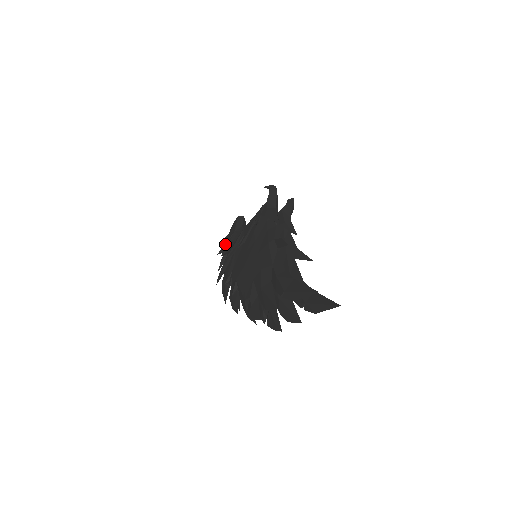
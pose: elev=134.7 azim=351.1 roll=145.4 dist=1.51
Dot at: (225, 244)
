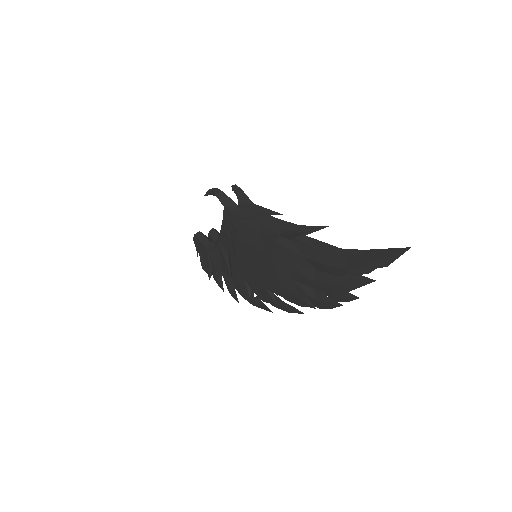
Dot at: (209, 266)
